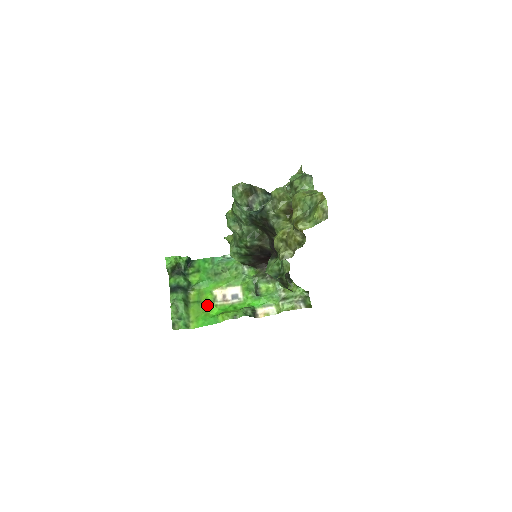
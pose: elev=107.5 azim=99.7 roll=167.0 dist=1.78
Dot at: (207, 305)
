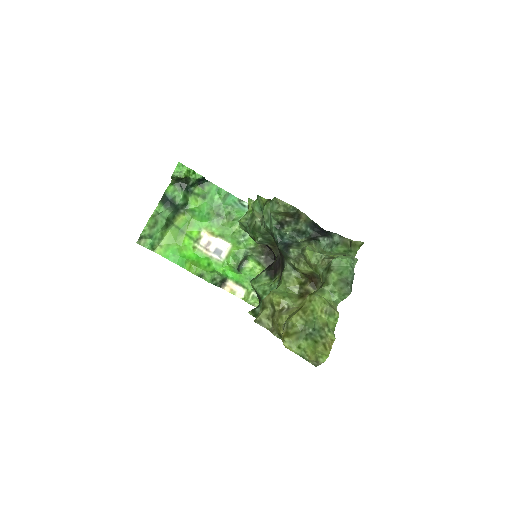
Dot at: (186, 240)
